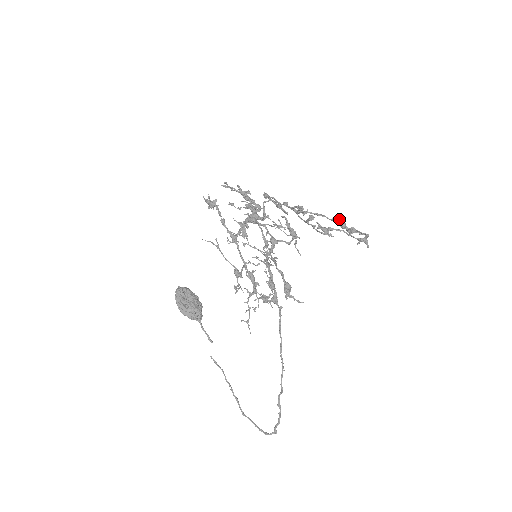
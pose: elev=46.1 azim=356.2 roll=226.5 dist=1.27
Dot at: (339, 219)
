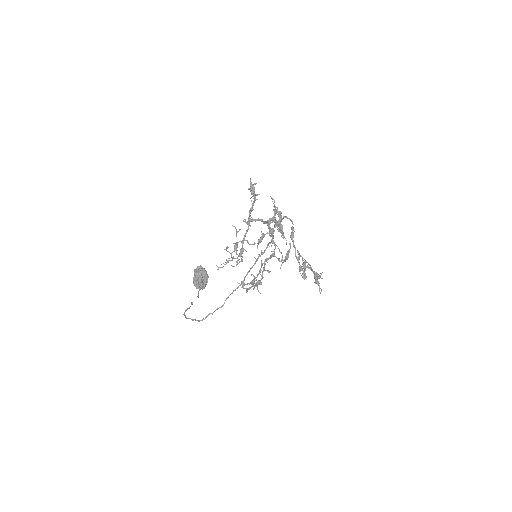
Dot at: occluded
